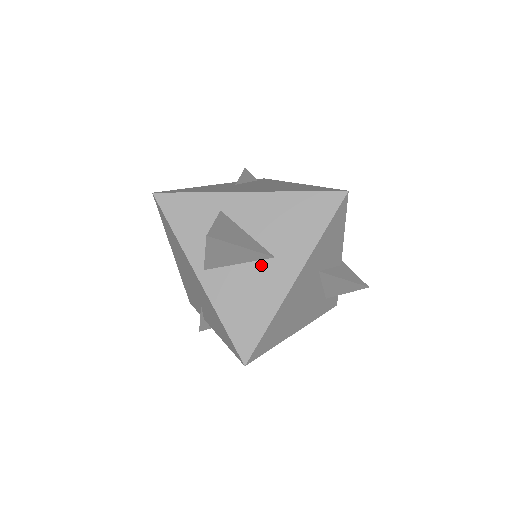
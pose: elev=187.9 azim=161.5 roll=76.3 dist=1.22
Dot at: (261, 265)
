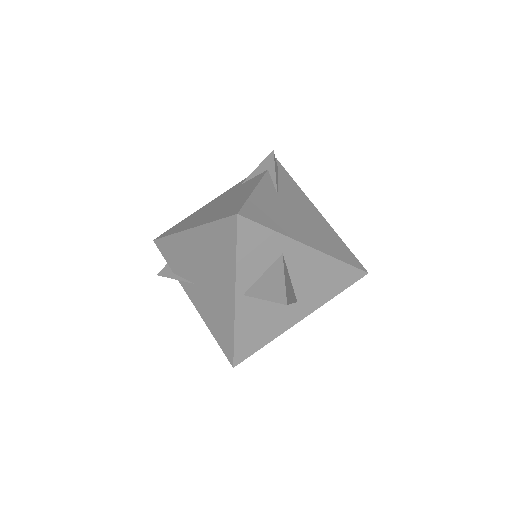
Dot at: occluded
